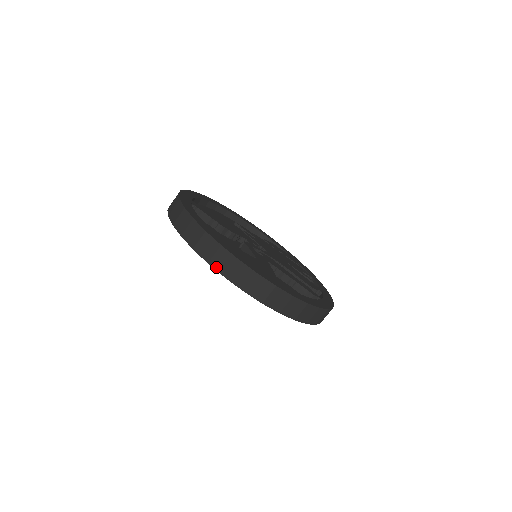
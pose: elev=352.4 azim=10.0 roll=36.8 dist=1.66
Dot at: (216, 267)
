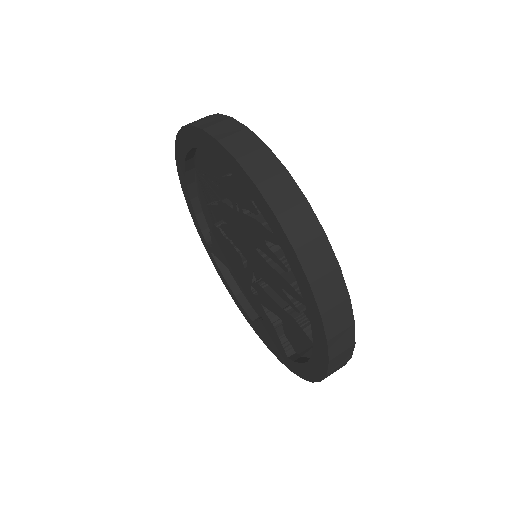
Dot at: (211, 132)
